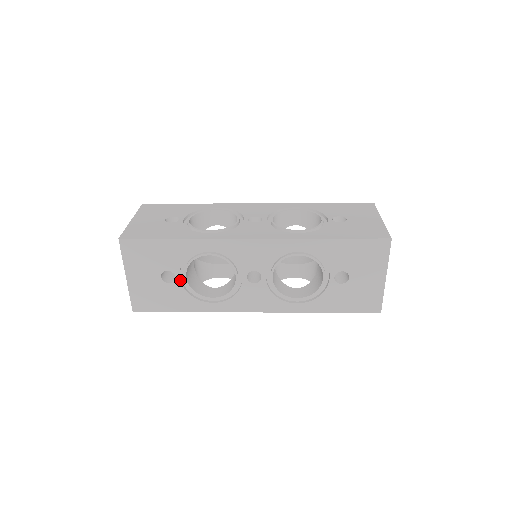
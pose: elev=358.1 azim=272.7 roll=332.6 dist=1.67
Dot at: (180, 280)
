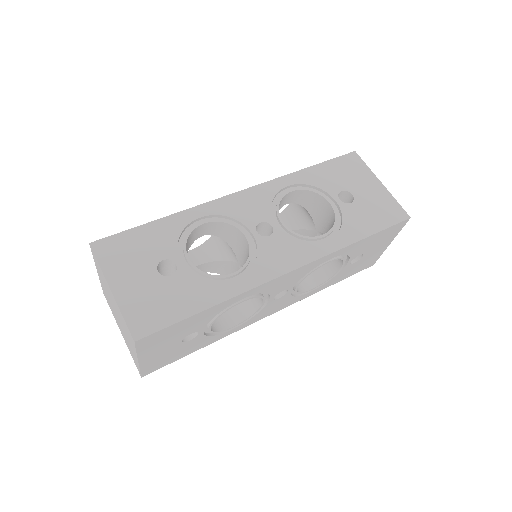
Dot at: (203, 333)
